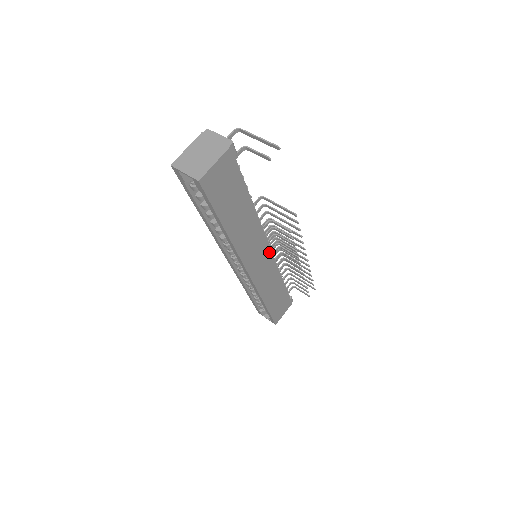
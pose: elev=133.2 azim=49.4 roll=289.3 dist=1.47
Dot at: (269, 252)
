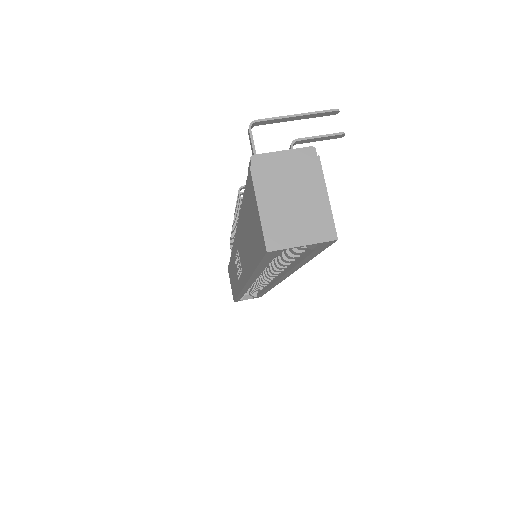
Dot at: occluded
